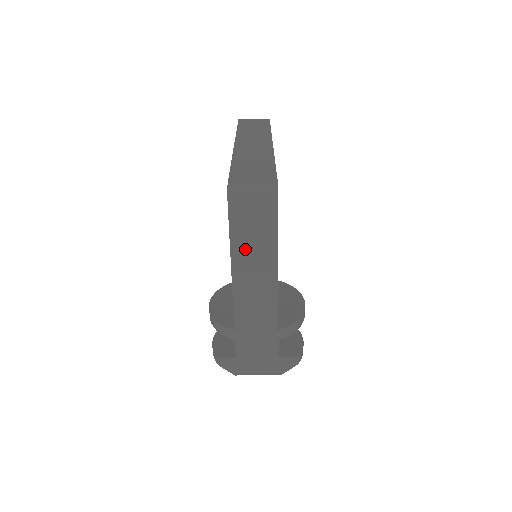
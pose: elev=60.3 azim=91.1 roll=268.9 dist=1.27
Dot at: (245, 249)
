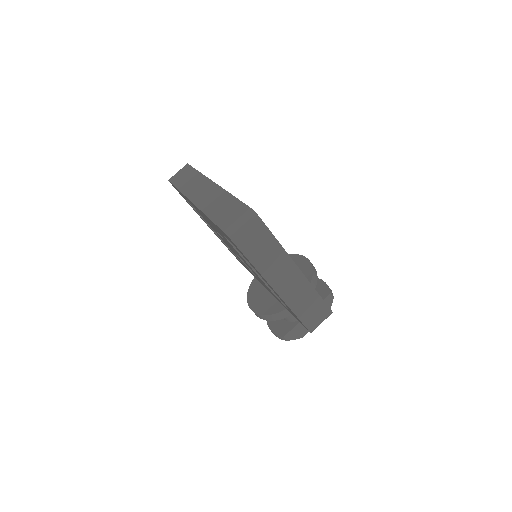
Dot at: (262, 259)
